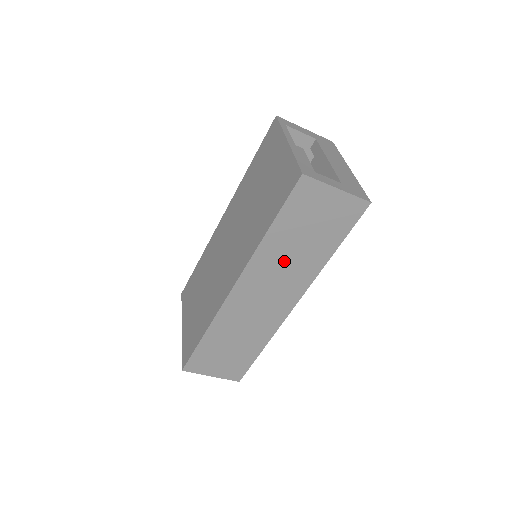
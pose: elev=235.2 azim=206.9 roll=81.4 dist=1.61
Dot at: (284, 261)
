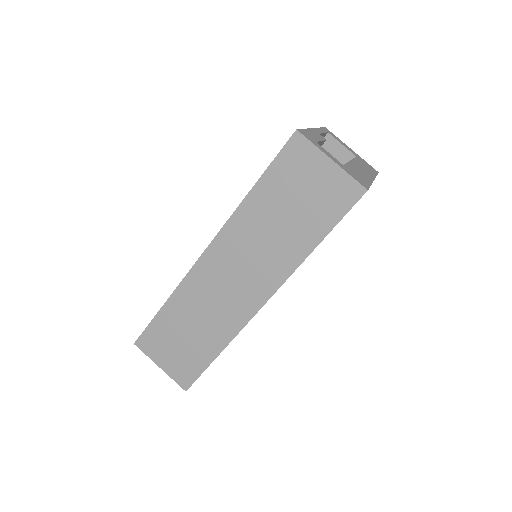
Dot at: (261, 237)
